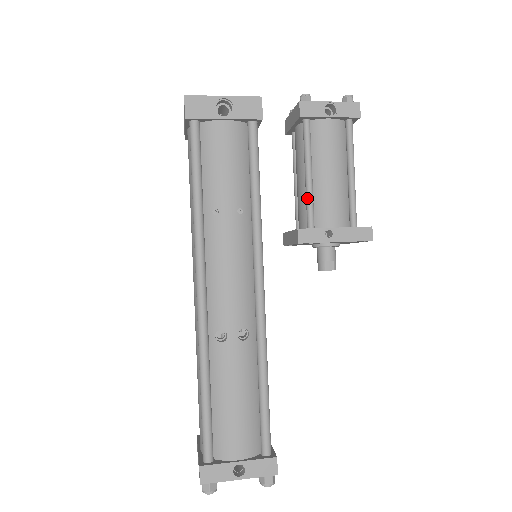
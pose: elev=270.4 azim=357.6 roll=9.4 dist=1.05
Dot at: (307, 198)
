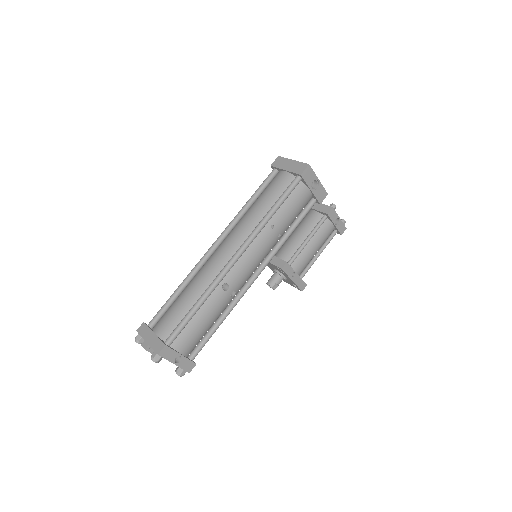
Dot at: (299, 251)
